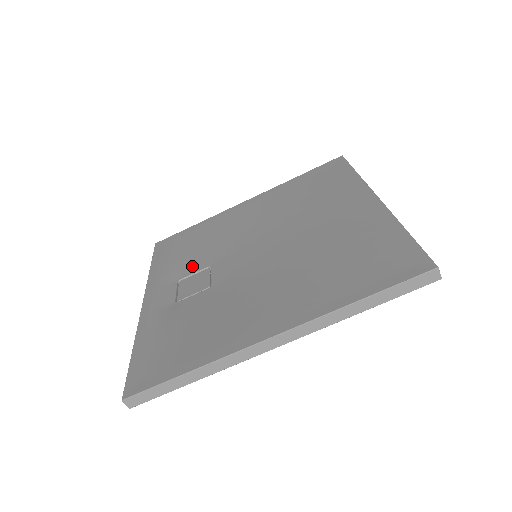
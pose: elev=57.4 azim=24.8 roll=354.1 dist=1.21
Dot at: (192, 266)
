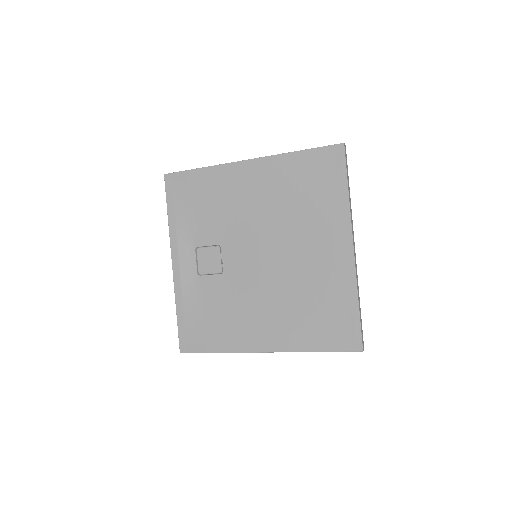
Dot at: (205, 236)
